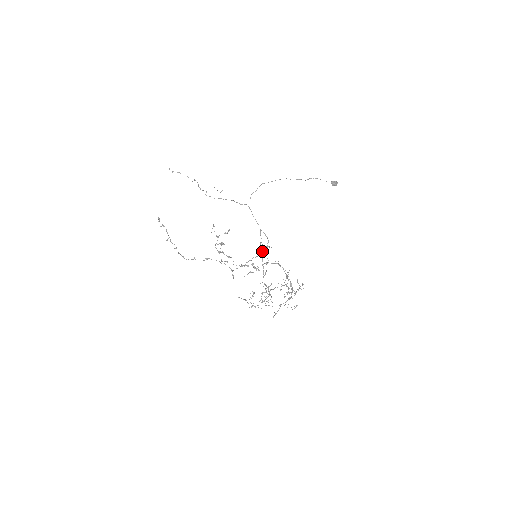
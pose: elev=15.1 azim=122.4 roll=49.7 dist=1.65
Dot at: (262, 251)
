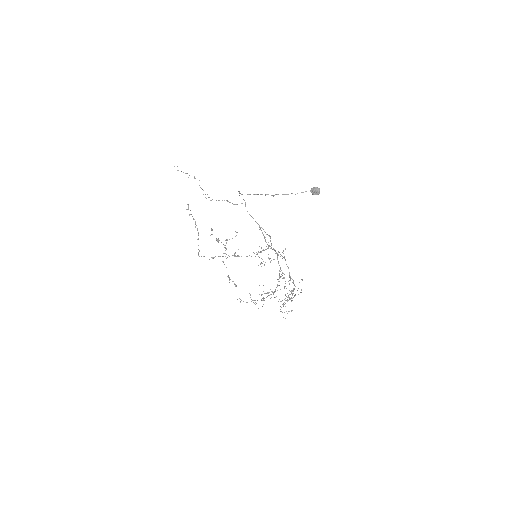
Dot at: occluded
